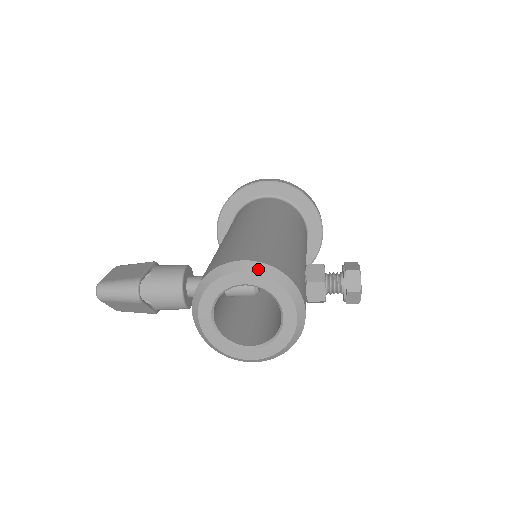
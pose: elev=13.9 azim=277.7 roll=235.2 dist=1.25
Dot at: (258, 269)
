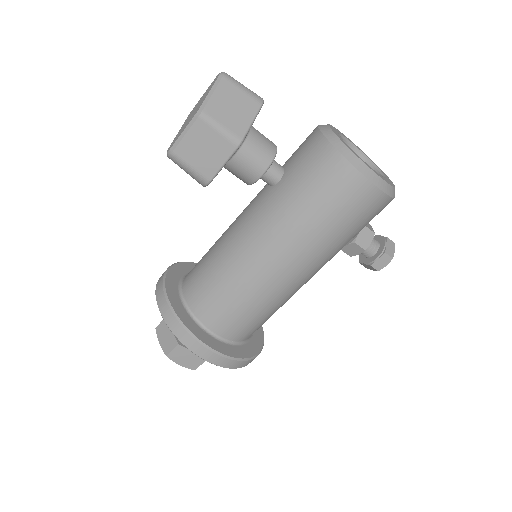
Dot at: occluded
